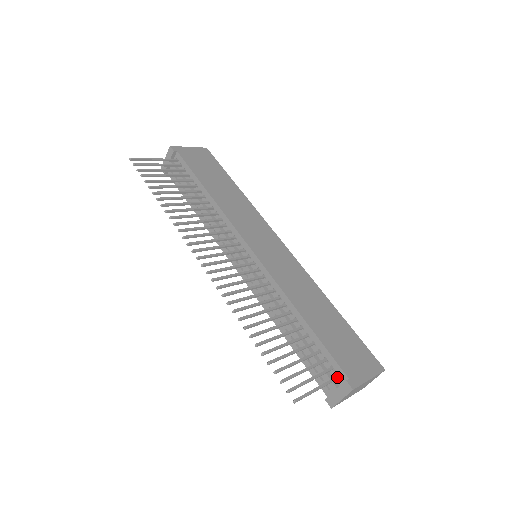
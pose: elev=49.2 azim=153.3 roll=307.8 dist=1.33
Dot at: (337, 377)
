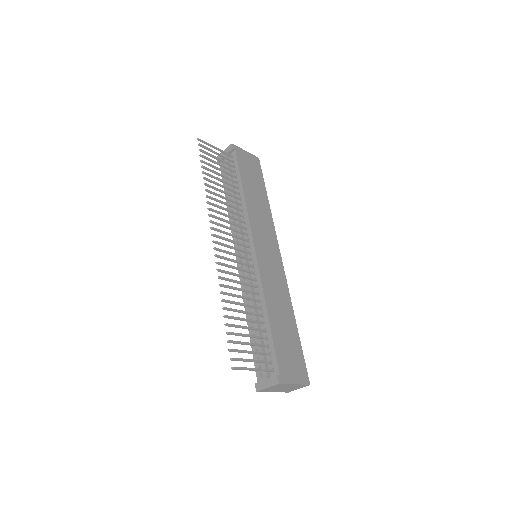
Dot at: (272, 370)
